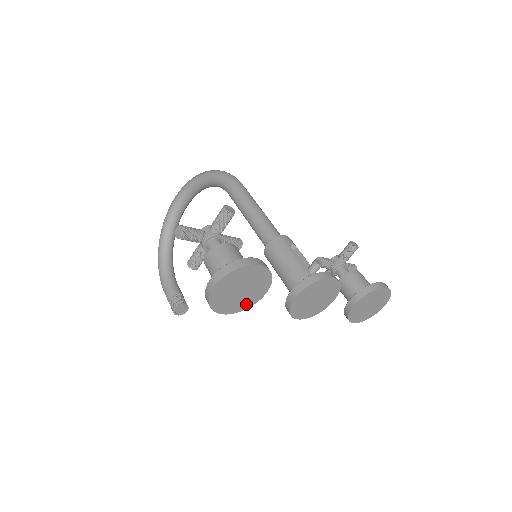
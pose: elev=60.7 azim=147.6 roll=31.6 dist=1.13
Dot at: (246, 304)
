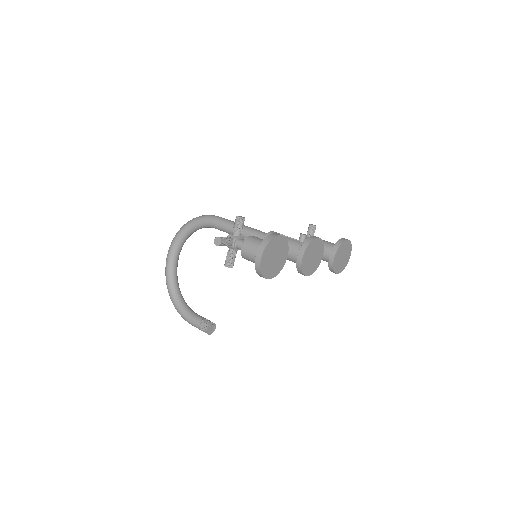
Dot at: (279, 268)
